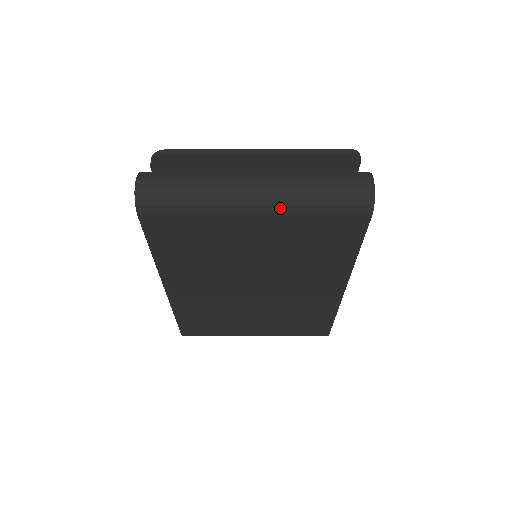
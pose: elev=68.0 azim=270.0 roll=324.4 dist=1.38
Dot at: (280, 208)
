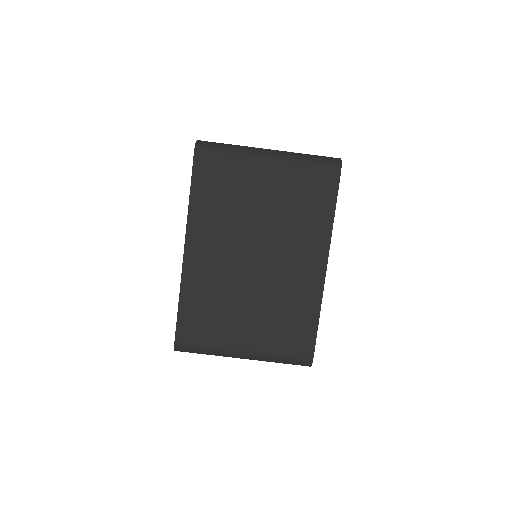
Dot at: (284, 159)
